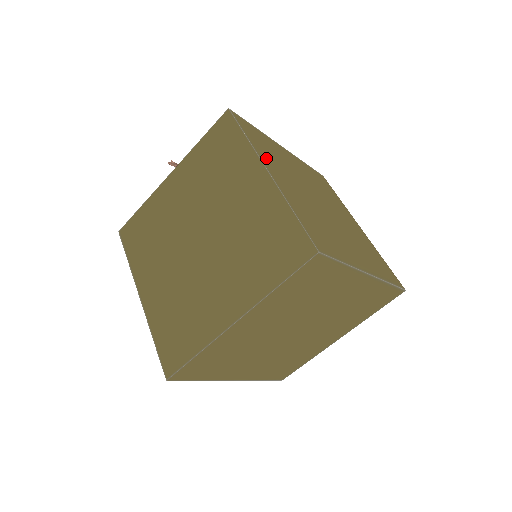
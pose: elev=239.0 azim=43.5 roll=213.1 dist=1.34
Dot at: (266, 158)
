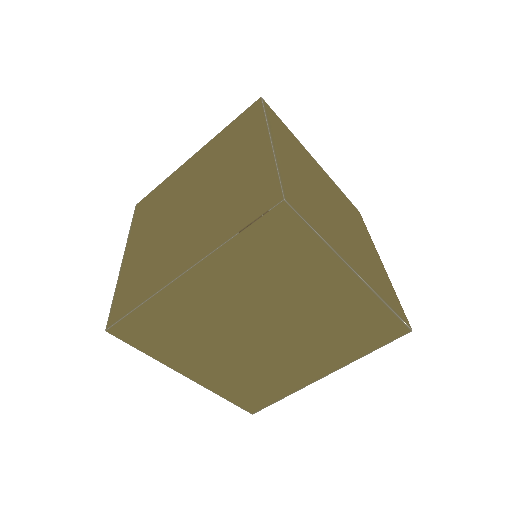
Dot at: (278, 137)
